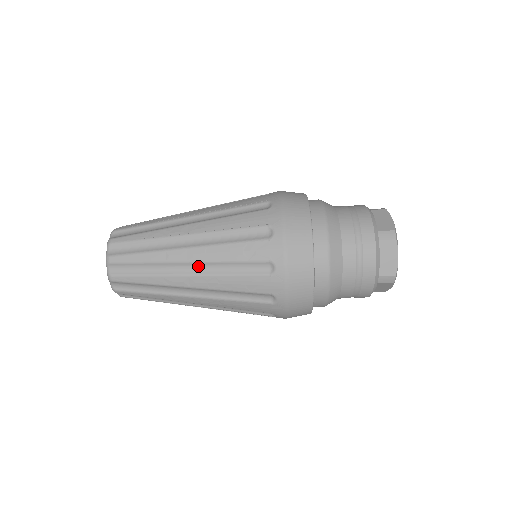
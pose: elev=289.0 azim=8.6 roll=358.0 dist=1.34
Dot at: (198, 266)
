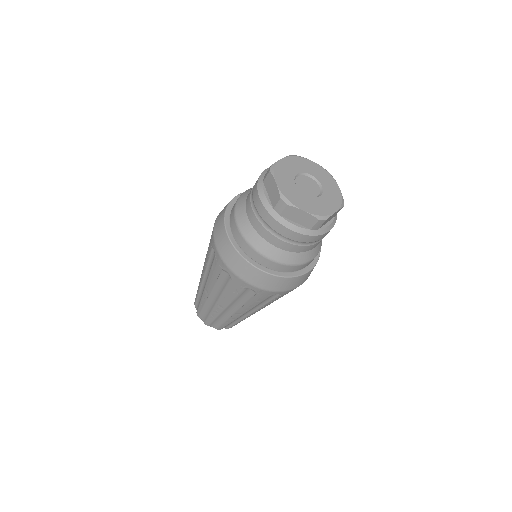
Dot at: occluded
